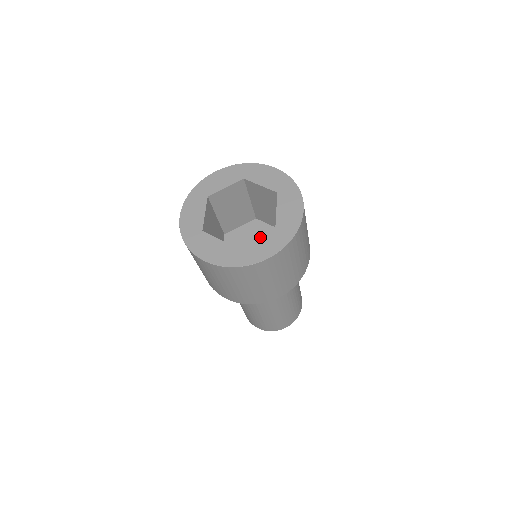
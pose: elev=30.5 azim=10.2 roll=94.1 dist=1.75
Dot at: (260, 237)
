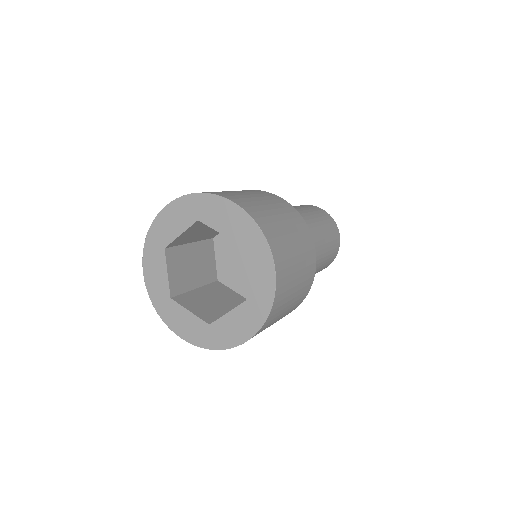
Dot at: (231, 313)
